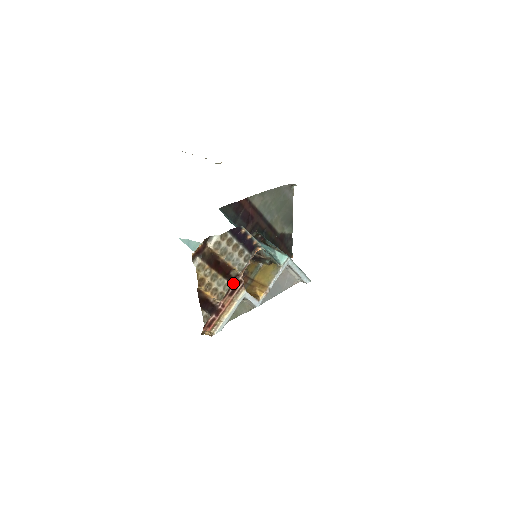
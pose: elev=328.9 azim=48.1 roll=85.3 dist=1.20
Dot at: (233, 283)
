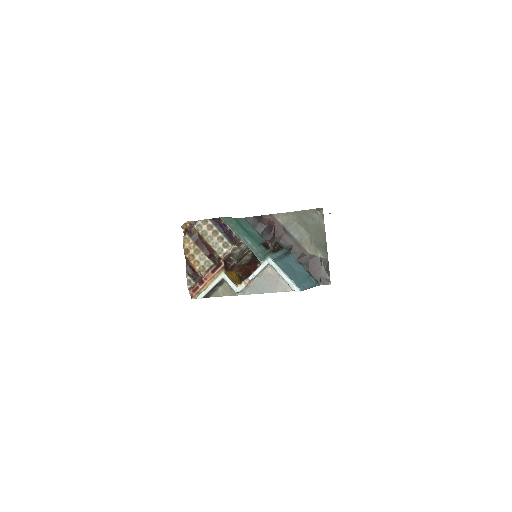
Dot at: (217, 264)
